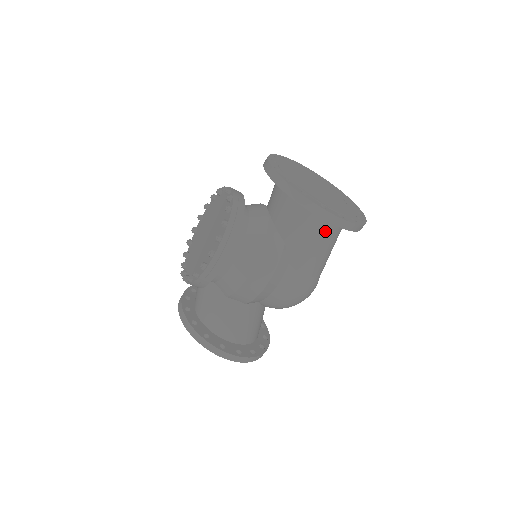
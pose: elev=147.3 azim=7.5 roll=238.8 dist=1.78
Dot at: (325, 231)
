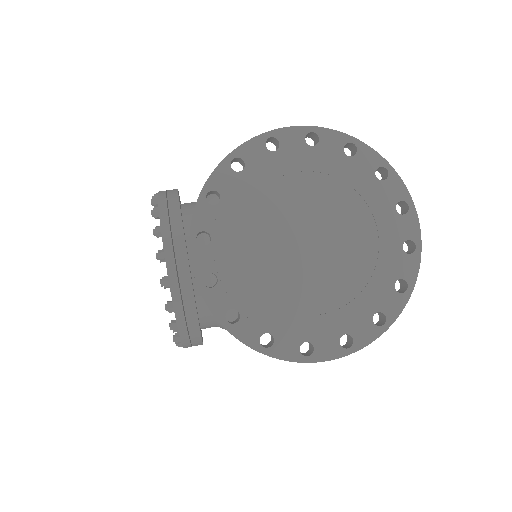
Dot at: occluded
